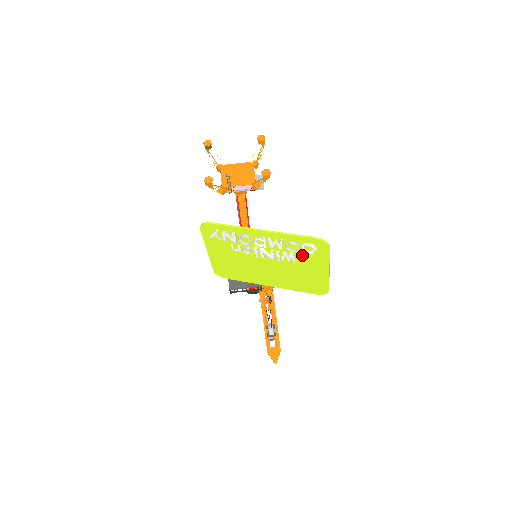
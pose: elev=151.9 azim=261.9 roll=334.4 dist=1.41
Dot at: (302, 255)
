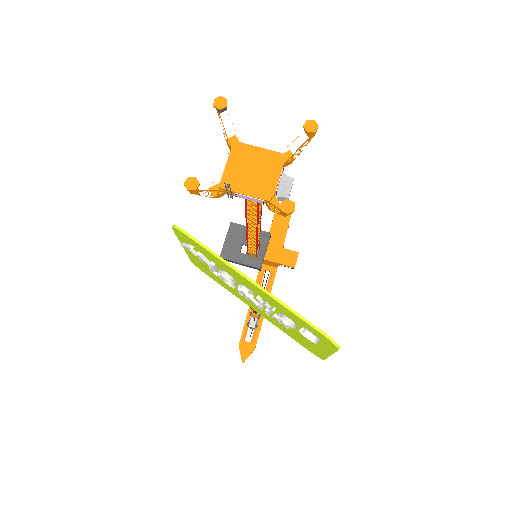
Dot at: (300, 327)
